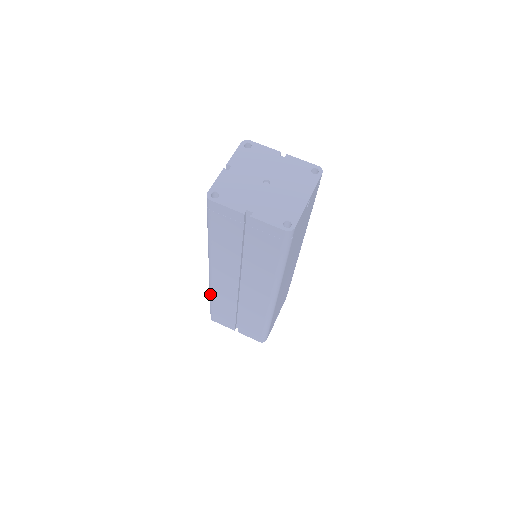
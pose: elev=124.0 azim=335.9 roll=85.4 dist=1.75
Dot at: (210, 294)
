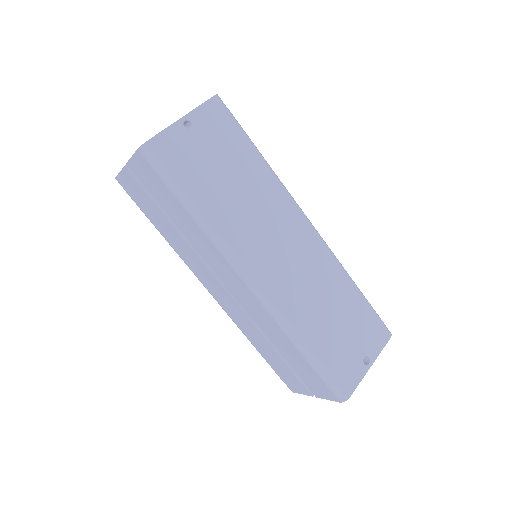
Dot at: (245, 335)
